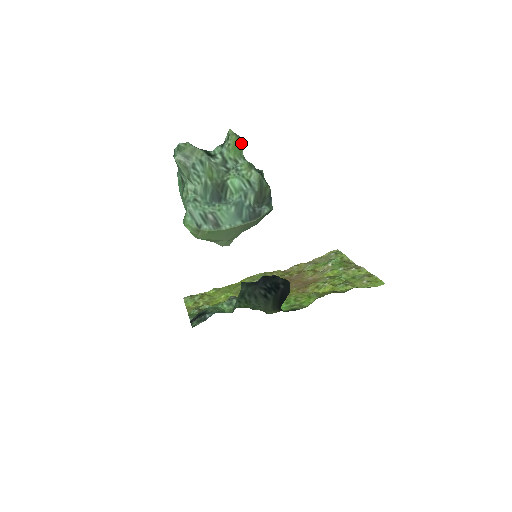
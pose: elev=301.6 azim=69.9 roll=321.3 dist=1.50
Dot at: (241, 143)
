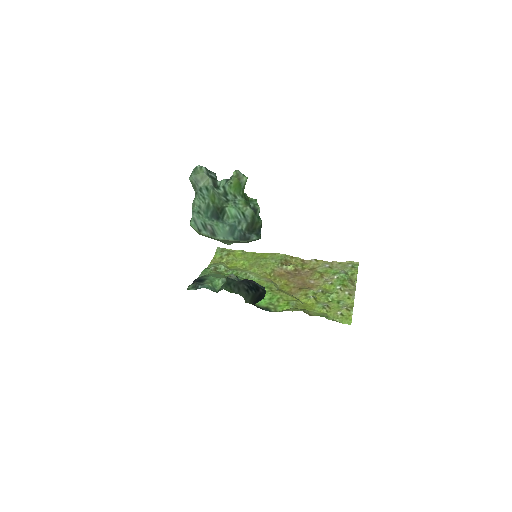
Dot at: (241, 185)
